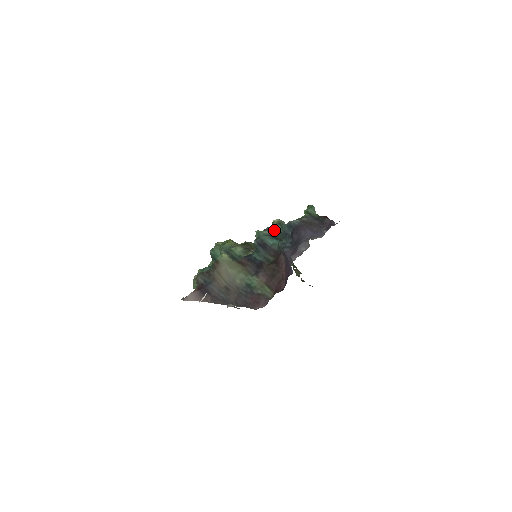
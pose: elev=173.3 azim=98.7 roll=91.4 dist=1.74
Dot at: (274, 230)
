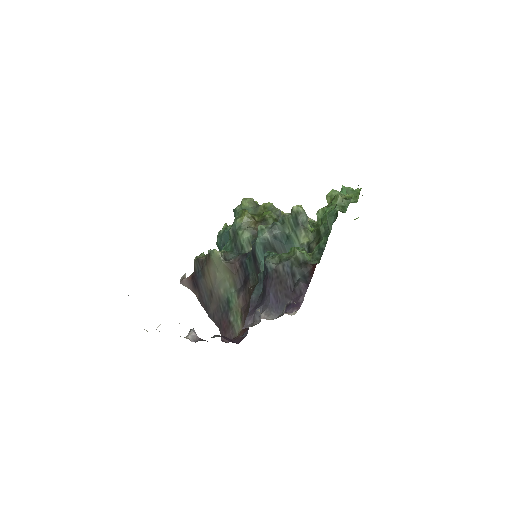
Dot at: (285, 226)
